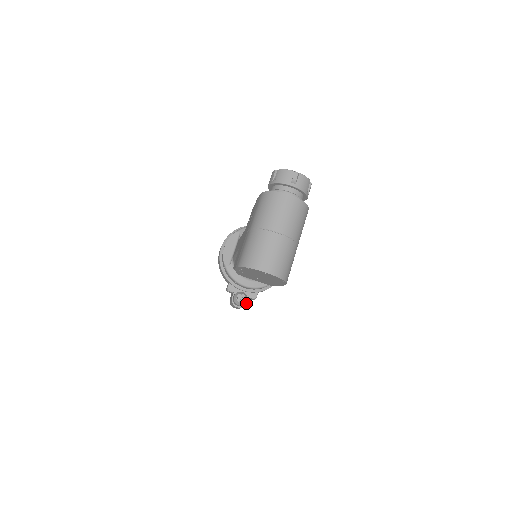
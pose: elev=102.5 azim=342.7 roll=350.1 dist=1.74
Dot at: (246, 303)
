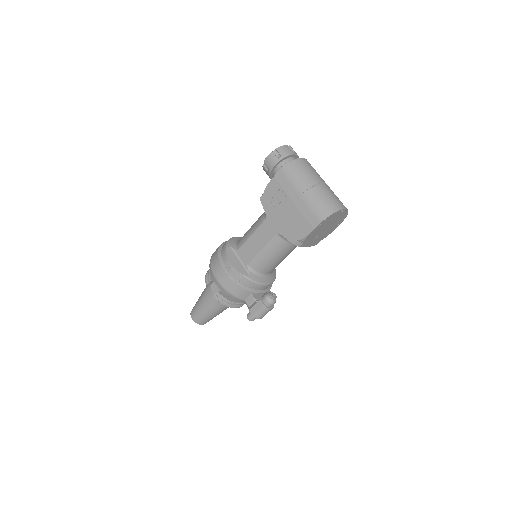
Dot at: occluded
